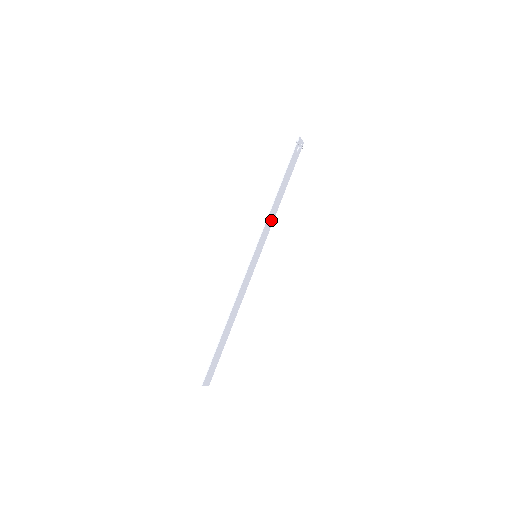
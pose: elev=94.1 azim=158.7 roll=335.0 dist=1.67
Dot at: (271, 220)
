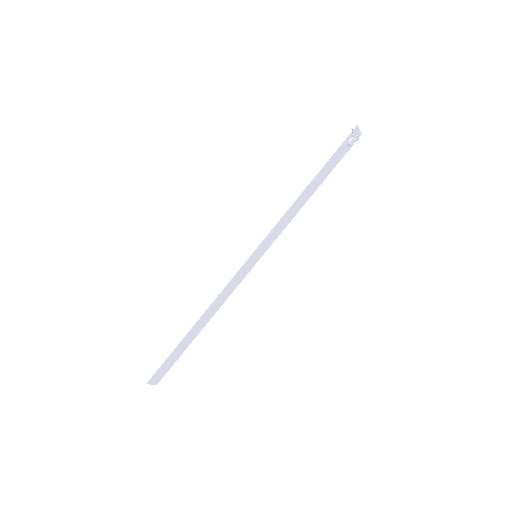
Dot at: (288, 218)
